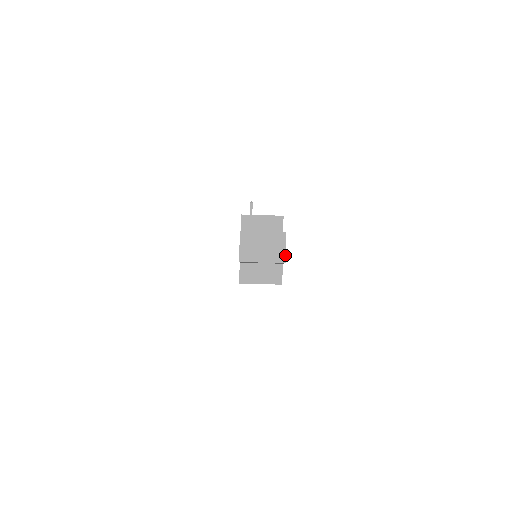
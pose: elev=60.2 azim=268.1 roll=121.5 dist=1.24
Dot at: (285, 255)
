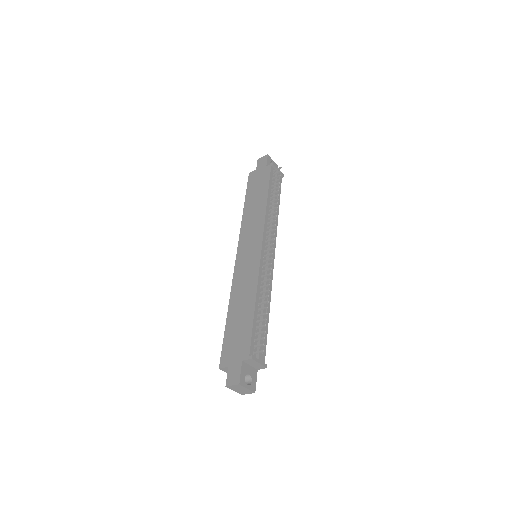
Dot at: occluded
